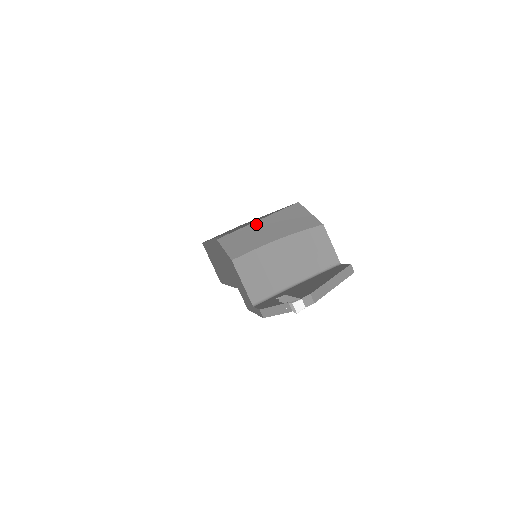
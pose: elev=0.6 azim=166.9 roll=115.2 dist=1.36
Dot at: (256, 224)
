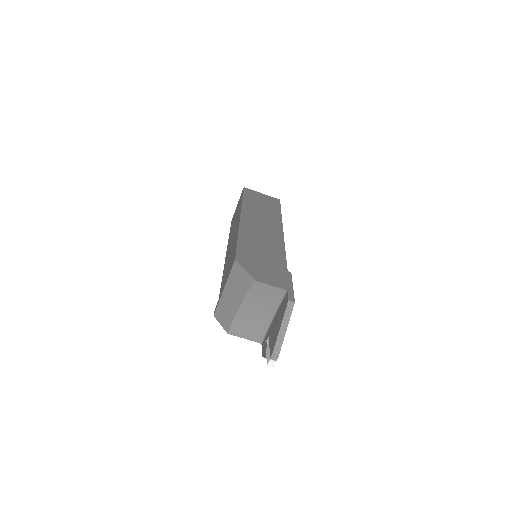
Dot at: (224, 294)
